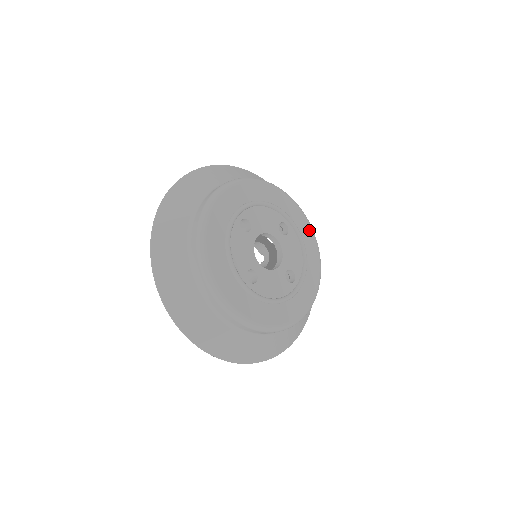
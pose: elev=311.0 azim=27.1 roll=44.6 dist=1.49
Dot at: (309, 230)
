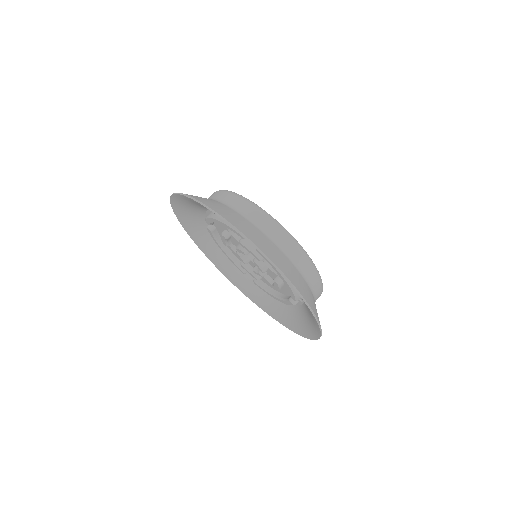
Dot at: occluded
